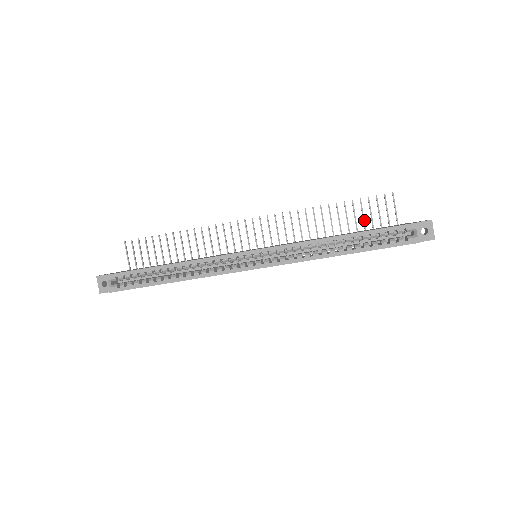
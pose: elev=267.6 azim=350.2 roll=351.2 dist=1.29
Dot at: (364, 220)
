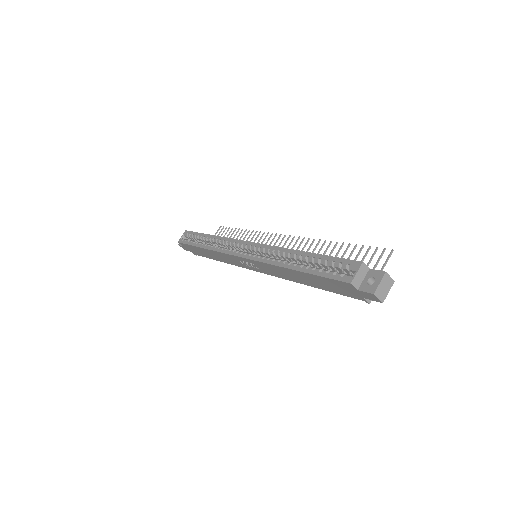
Dot at: occluded
